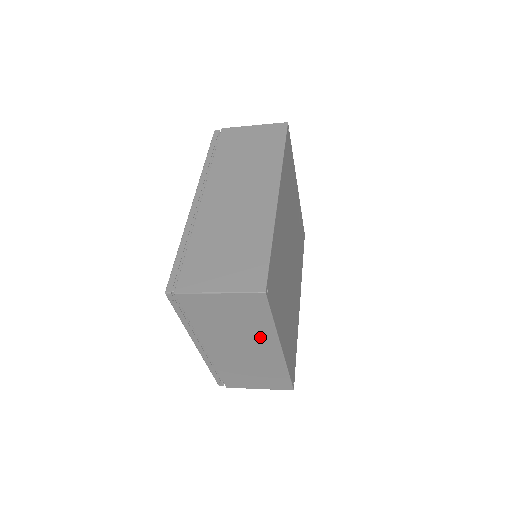
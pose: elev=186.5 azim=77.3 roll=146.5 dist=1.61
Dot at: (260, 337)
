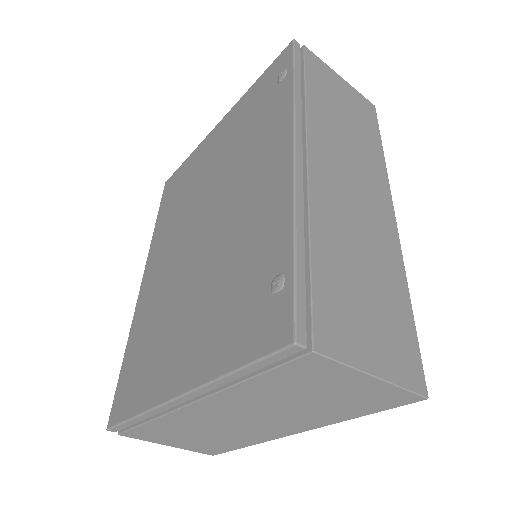
Dot at: (303, 420)
